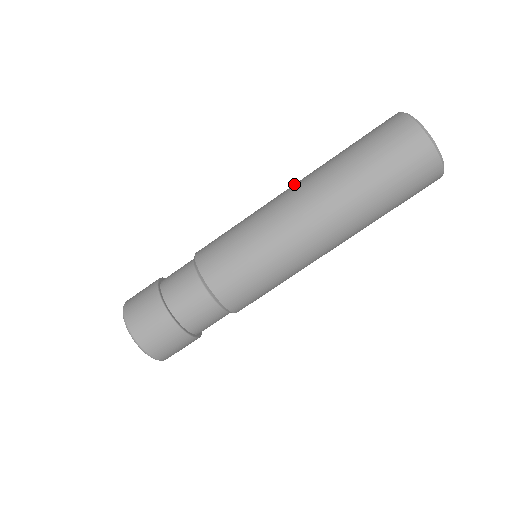
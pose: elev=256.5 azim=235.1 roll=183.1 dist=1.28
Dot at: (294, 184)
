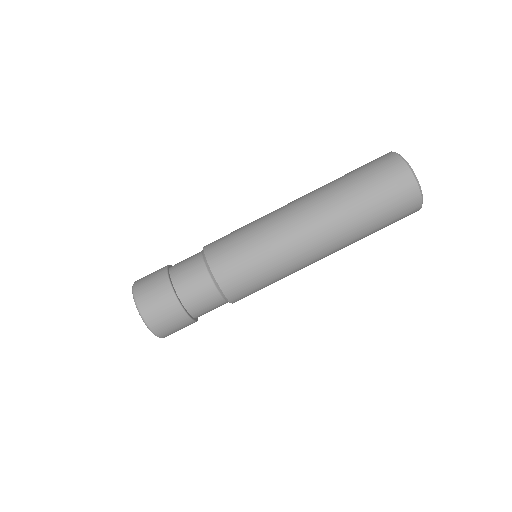
Dot at: (301, 204)
